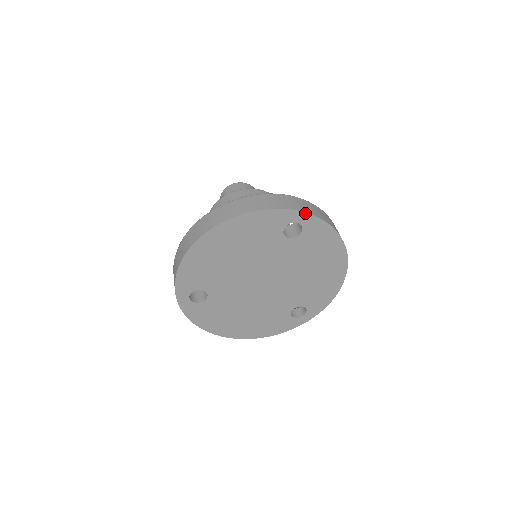
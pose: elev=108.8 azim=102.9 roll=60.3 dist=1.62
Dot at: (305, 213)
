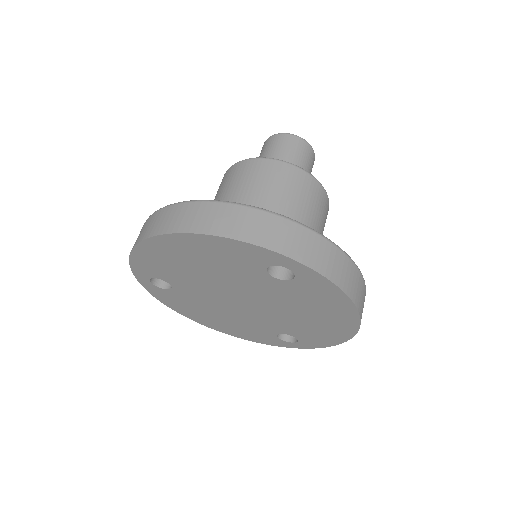
Dot at: (300, 263)
